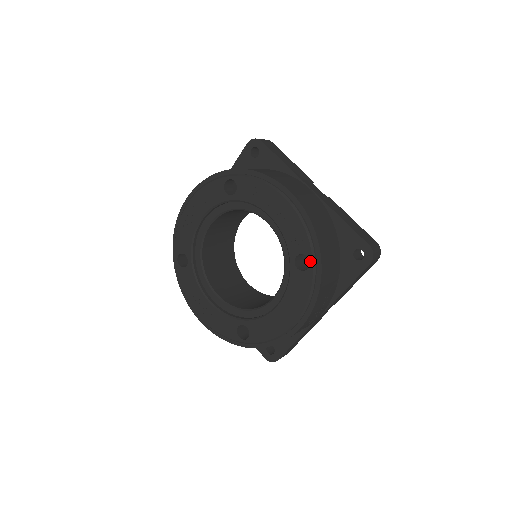
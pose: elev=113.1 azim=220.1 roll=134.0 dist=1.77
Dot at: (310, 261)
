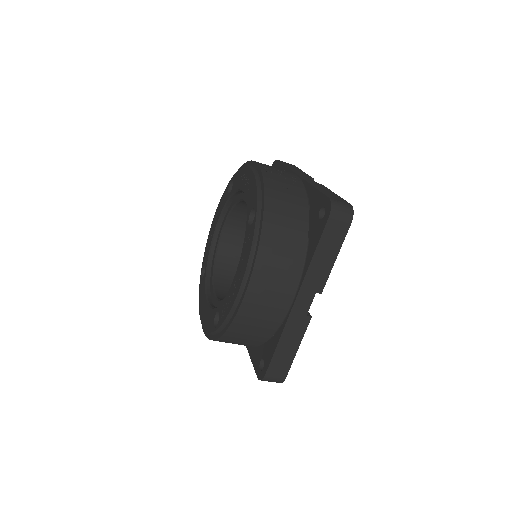
Dot at: (216, 328)
